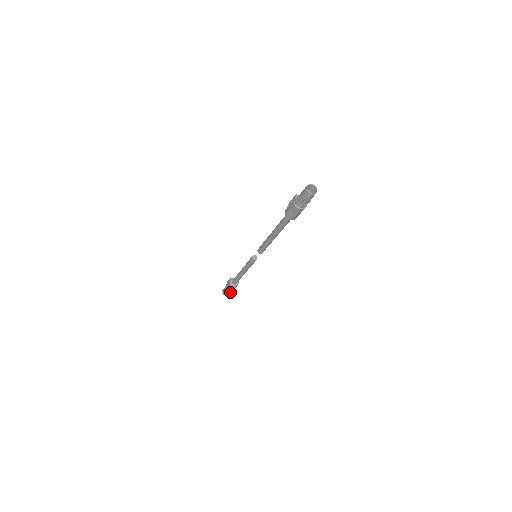
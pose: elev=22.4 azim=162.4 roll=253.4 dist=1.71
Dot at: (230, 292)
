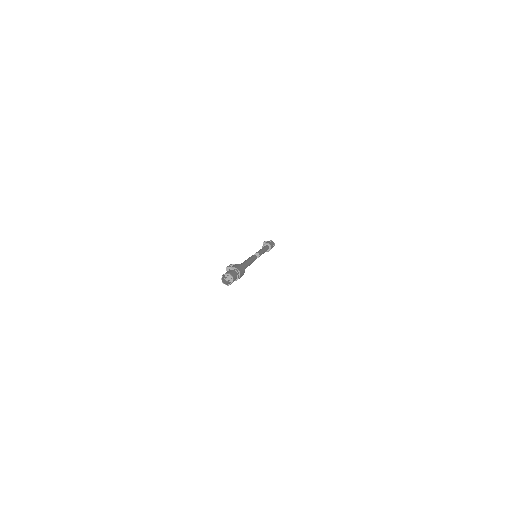
Dot at: occluded
